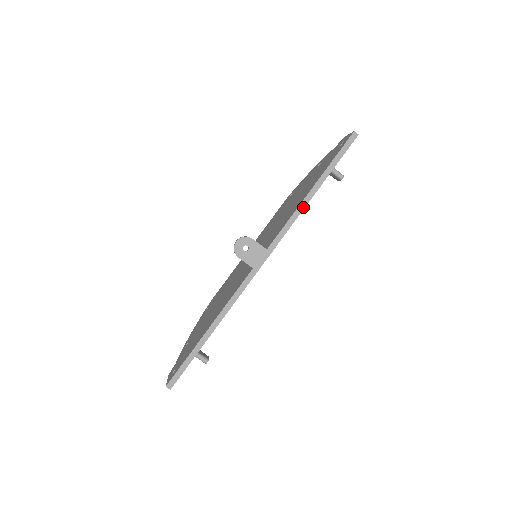
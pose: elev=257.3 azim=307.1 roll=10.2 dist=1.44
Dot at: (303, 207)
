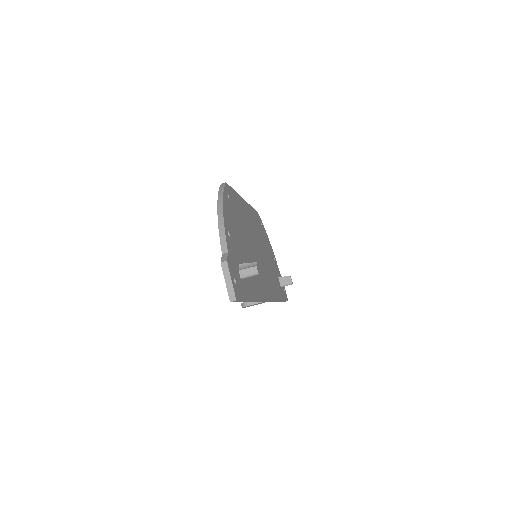
Dot at: occluded
